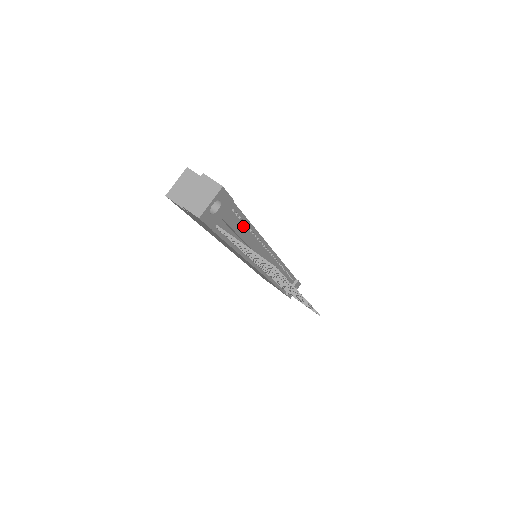
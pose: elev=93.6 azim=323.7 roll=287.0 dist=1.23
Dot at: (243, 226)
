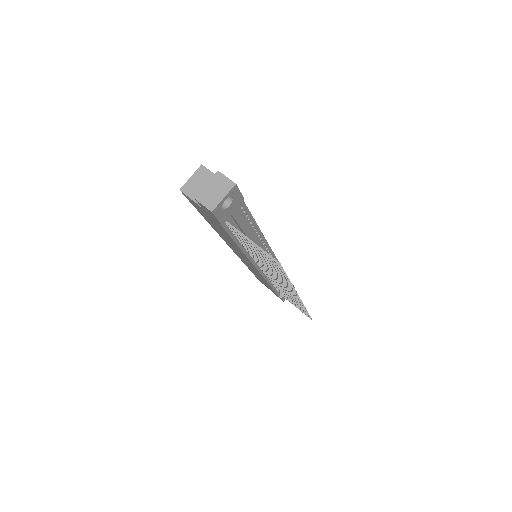
Dot at: (249, 224)
